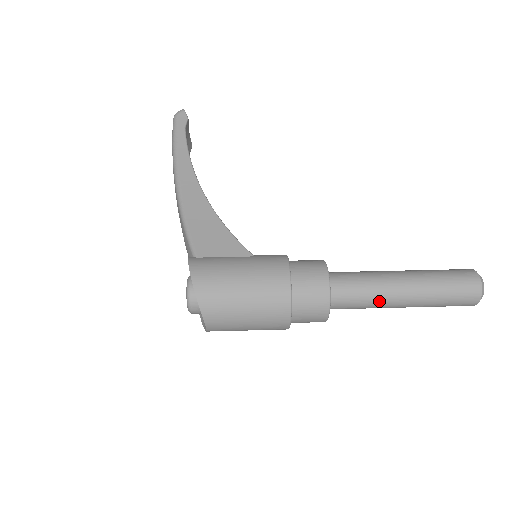
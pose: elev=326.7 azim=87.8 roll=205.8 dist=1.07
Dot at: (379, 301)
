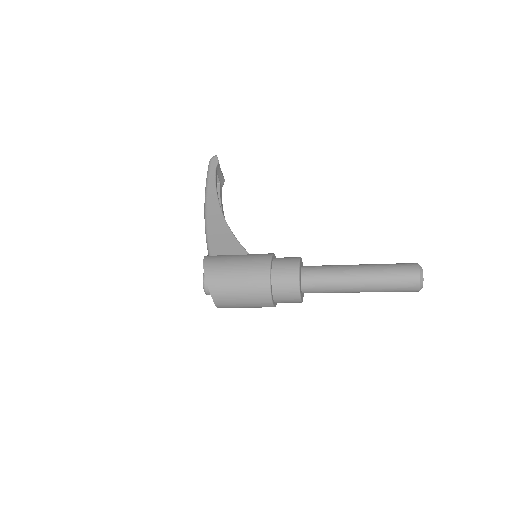
Dot at: (339, 286)
